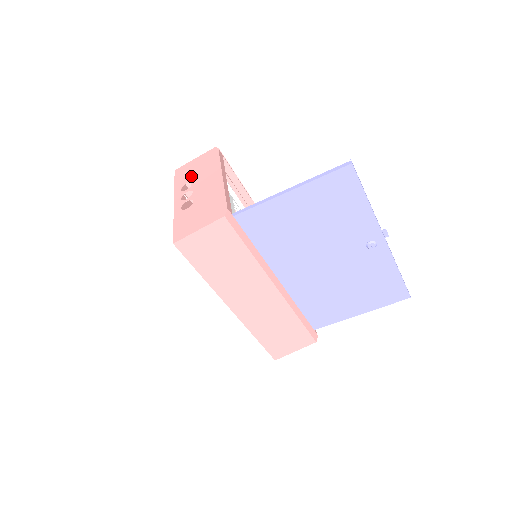
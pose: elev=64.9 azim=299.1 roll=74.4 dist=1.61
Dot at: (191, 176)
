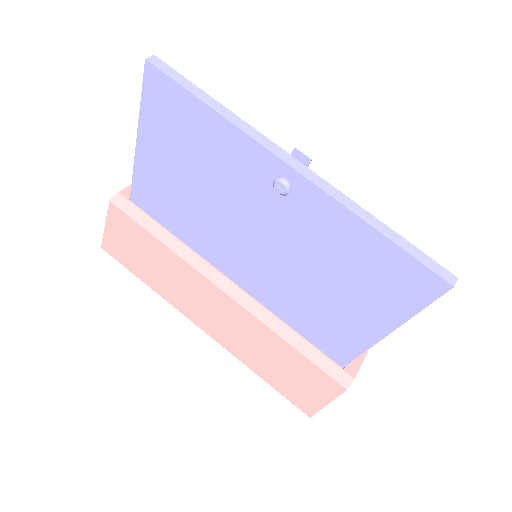
Dot at: occluded
